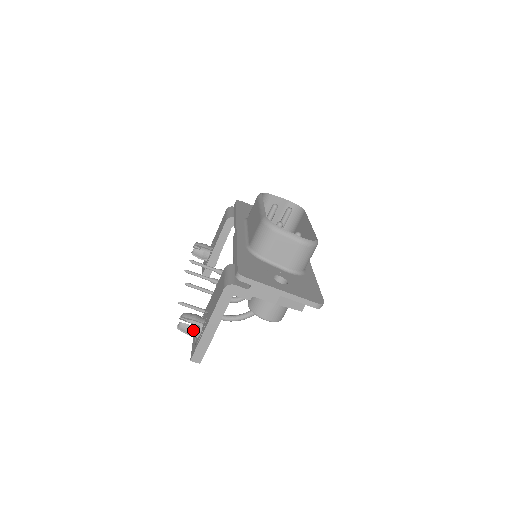
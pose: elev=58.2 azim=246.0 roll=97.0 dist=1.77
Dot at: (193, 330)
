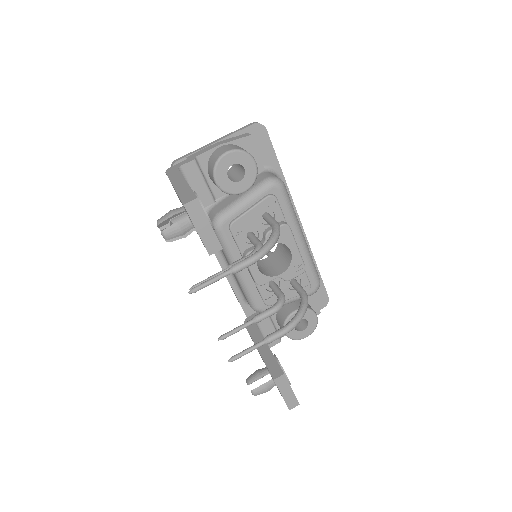
Dot at: (172, 210)
